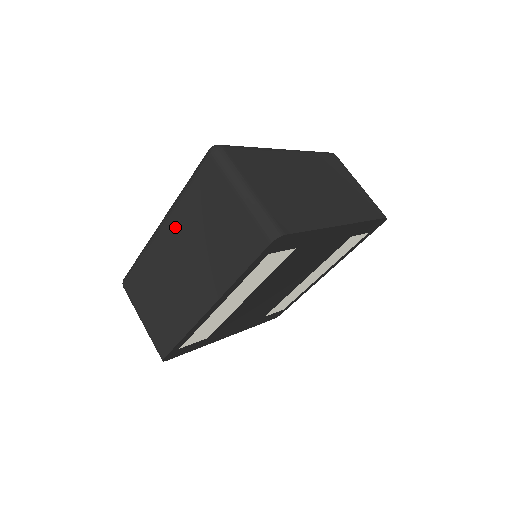
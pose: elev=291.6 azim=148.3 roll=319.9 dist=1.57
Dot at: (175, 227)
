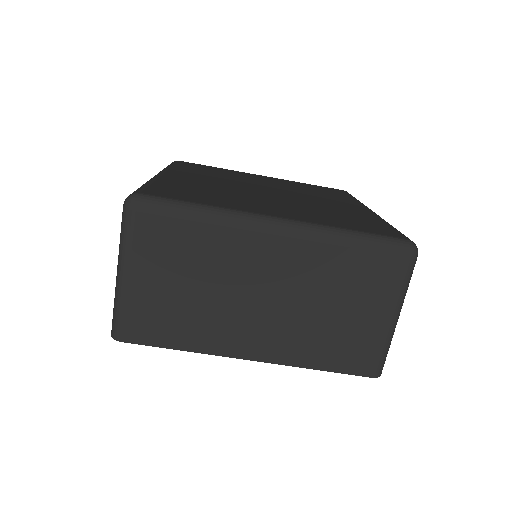
Dot at: occluded
